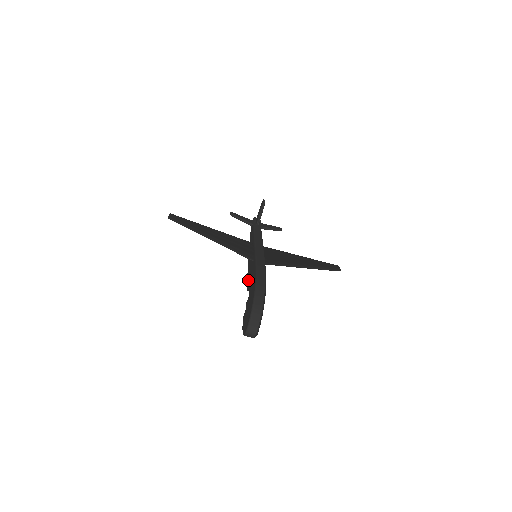
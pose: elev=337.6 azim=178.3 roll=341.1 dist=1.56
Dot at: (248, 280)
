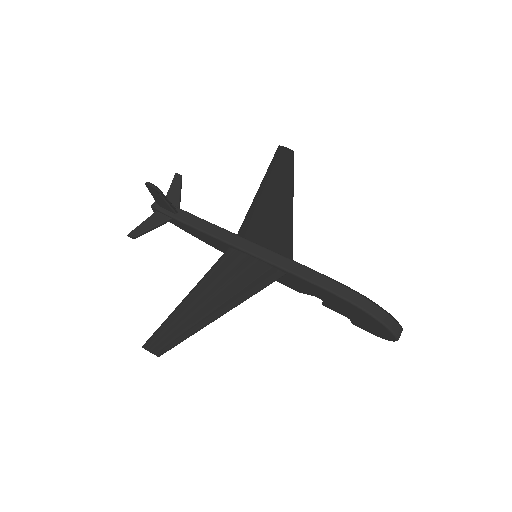
Dot at: (284, 283)
